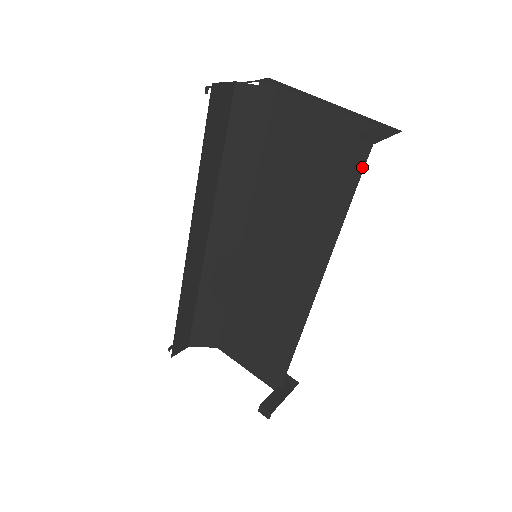
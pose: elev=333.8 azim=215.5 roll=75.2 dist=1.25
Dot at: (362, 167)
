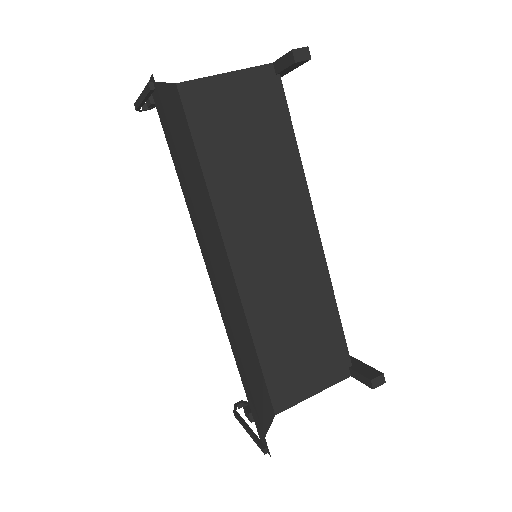
Dot at: (284, 98)
